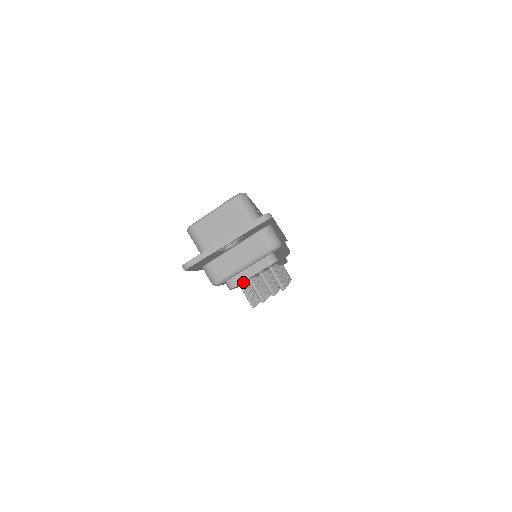
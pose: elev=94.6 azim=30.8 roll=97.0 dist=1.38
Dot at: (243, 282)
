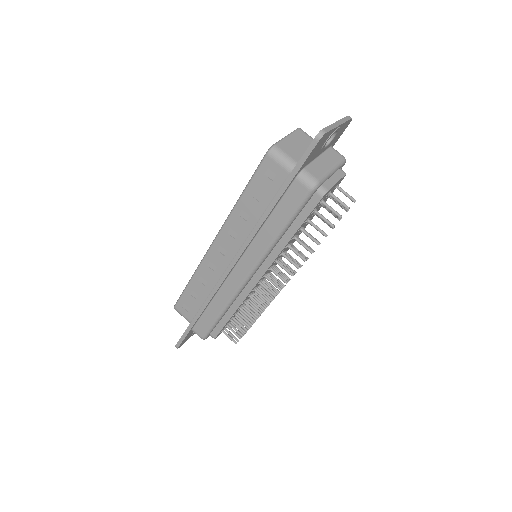
Dot at: (319, 203)
